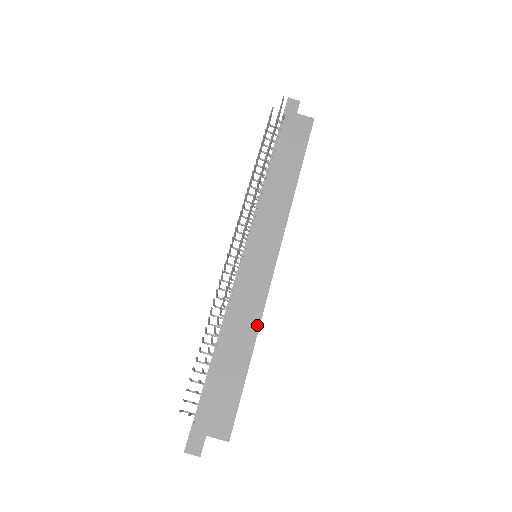
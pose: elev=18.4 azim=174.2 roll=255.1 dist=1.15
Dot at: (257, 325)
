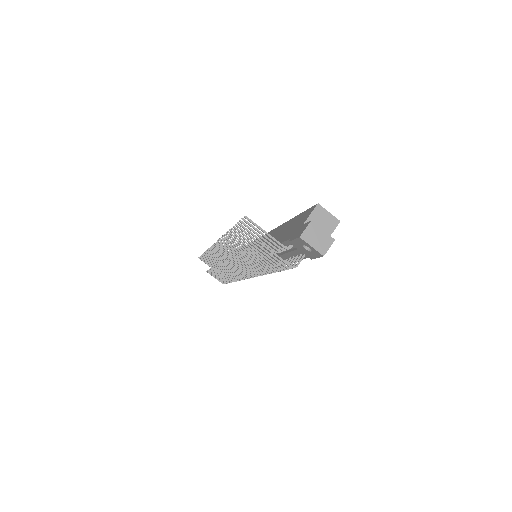
Dot at: occluded
